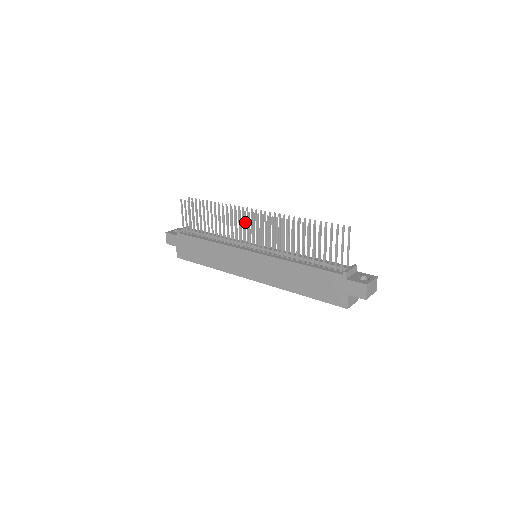
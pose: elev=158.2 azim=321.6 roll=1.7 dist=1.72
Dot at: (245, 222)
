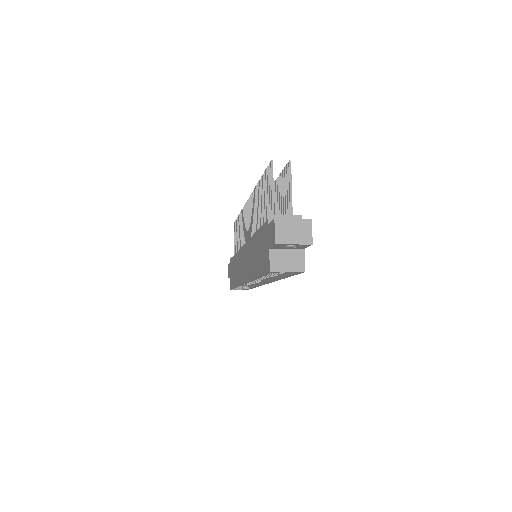
Dot at: occluded
